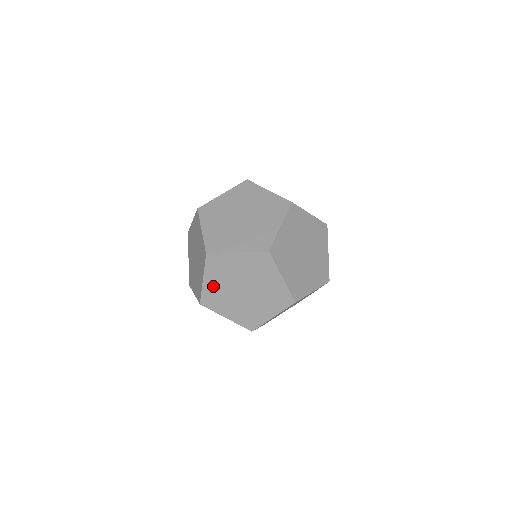
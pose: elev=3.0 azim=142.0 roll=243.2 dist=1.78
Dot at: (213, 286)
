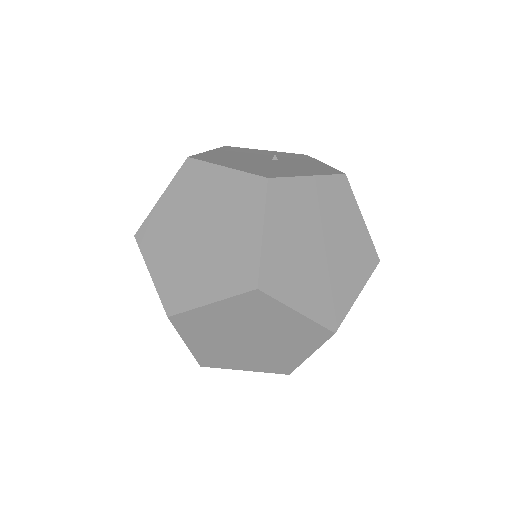
Dot at: (204, 346)
